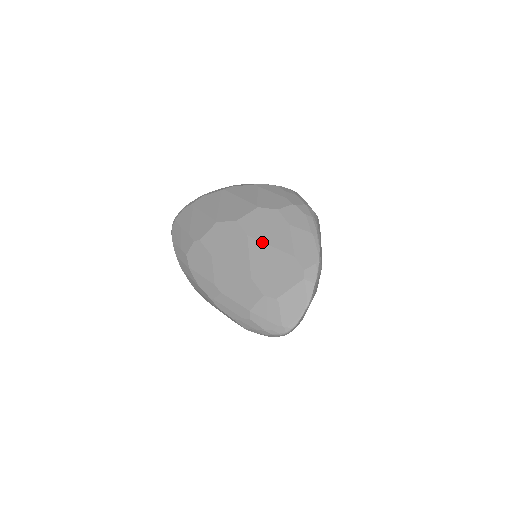
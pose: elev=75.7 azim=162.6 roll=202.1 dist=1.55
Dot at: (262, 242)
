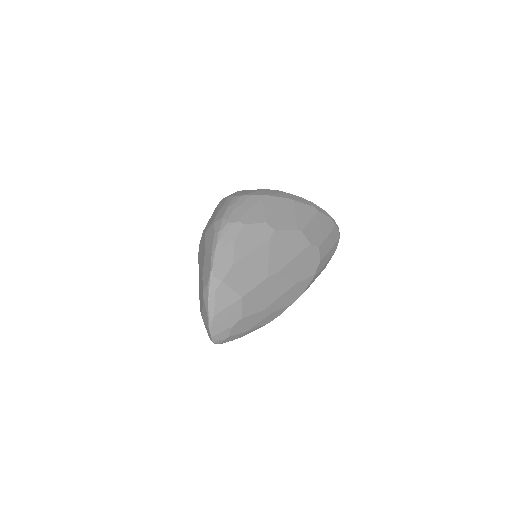
Dot at: (199, 266)
